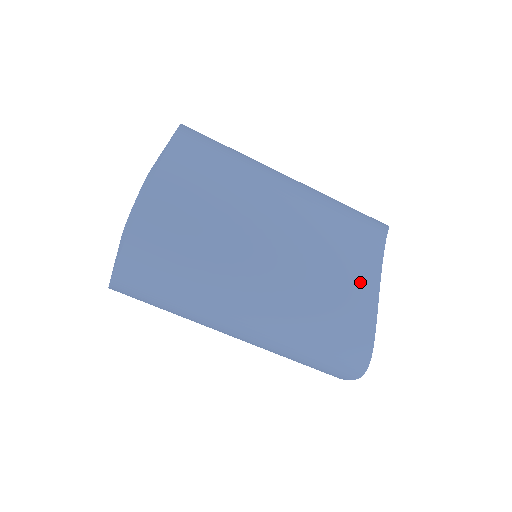
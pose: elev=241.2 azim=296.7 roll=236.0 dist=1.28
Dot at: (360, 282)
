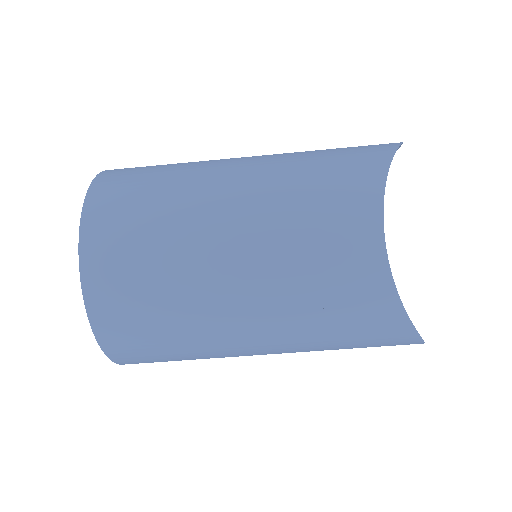
Dot at: (363, 280)
